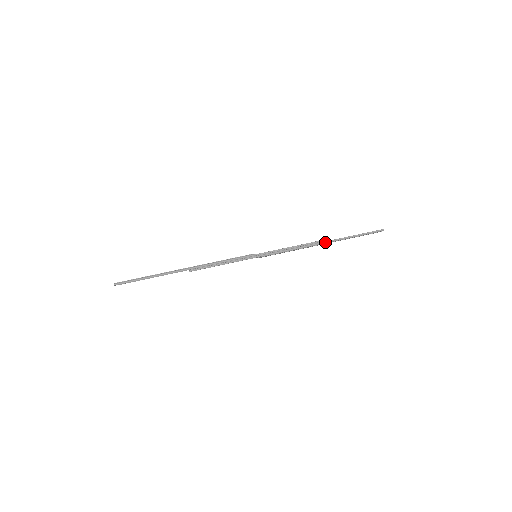
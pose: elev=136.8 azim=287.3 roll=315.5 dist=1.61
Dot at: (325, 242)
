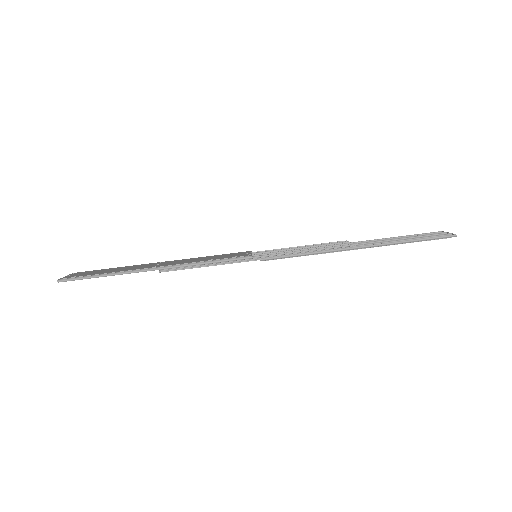
Dot at: (359, 247)
